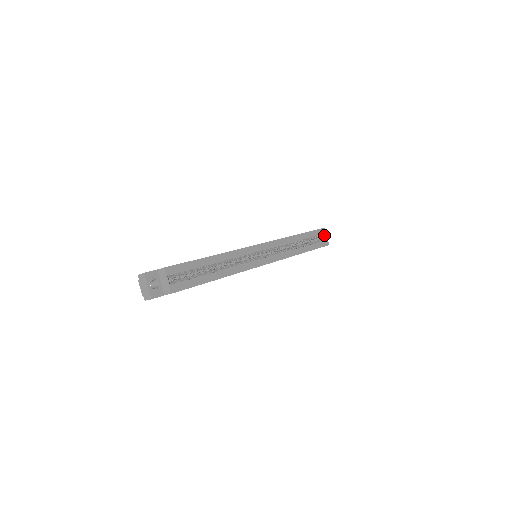
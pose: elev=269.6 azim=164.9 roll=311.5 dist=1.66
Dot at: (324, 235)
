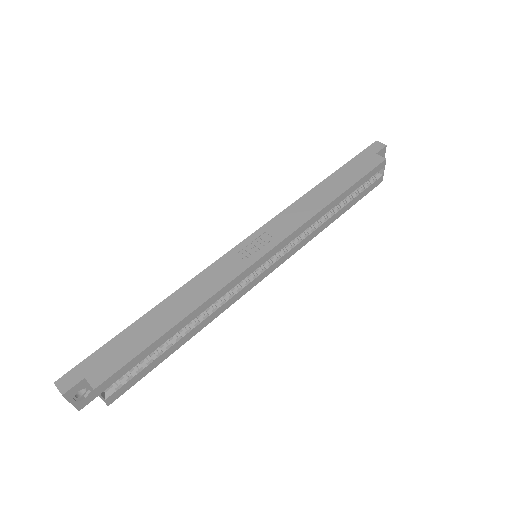
Dot at: (381, 169)
